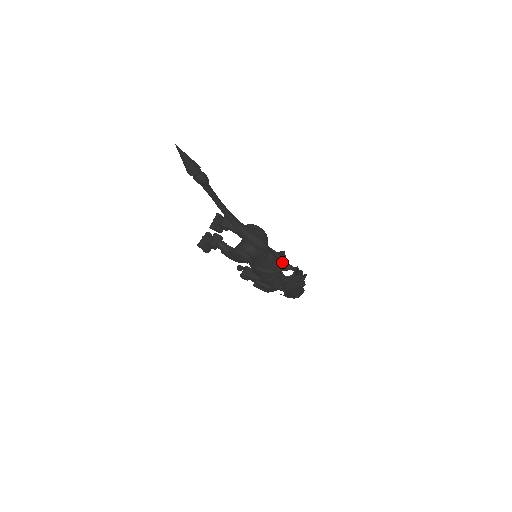
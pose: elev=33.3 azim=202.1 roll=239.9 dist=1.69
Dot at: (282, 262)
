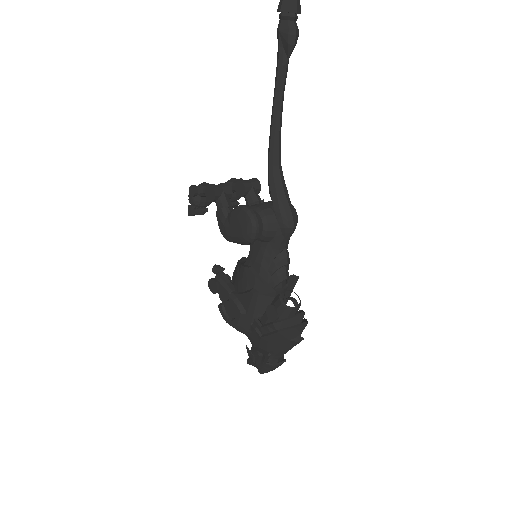
Dot at: occluded
